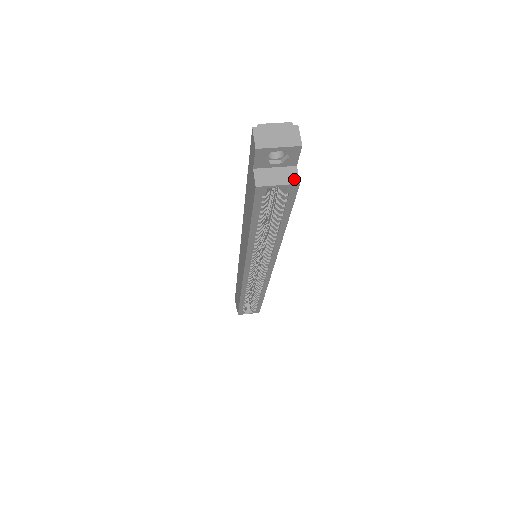
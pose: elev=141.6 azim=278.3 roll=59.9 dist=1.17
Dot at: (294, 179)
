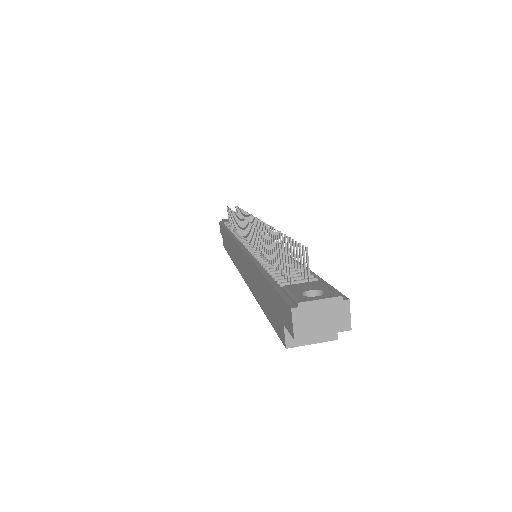
Dot at: (331, 334)
